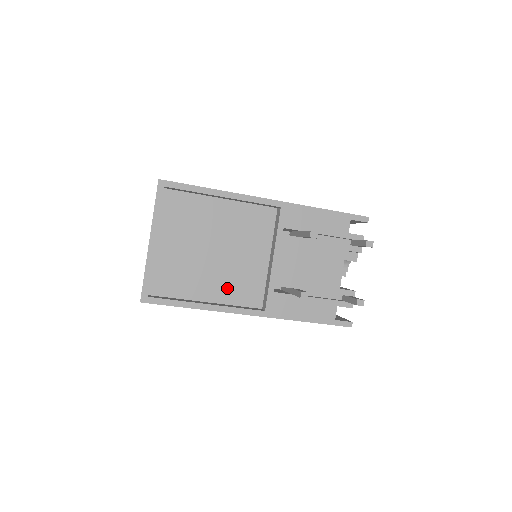
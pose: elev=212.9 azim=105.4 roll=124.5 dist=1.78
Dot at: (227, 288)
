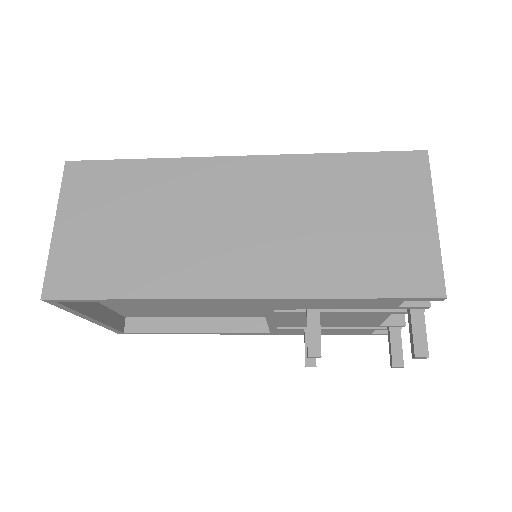
Dot at: (216, 313)
